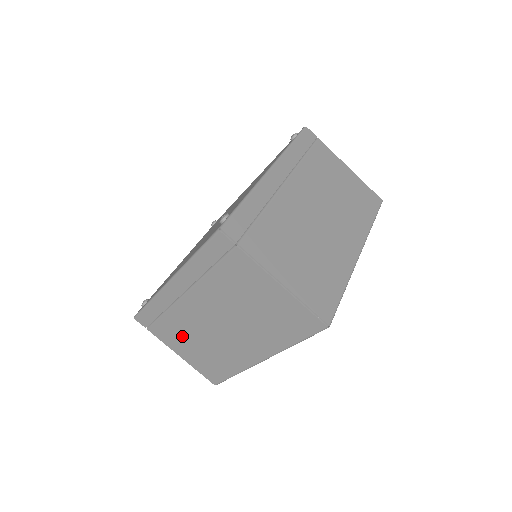
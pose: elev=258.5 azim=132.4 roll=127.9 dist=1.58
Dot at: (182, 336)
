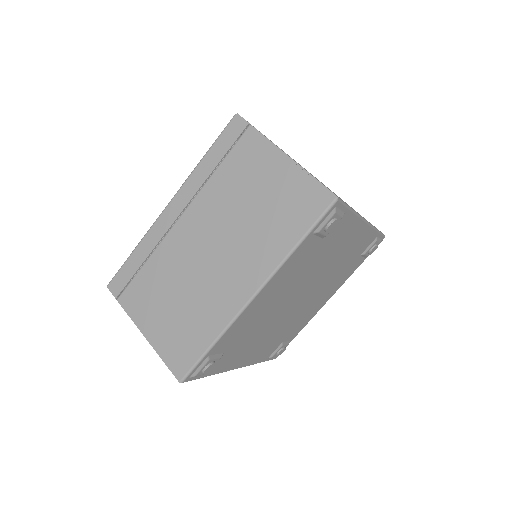
Dot at: (159, 293)
